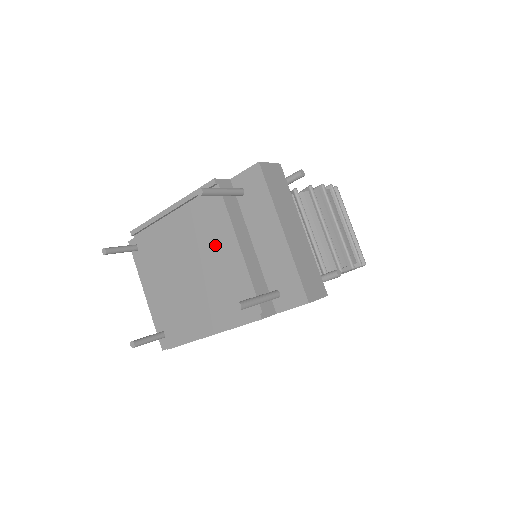
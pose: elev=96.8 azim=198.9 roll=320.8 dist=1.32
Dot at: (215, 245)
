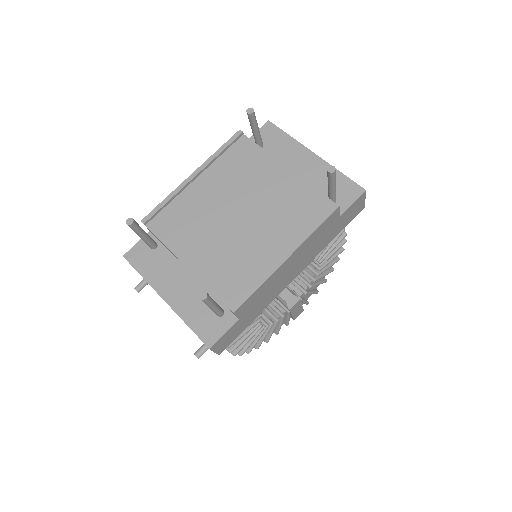
Dot at: (259, 179)
